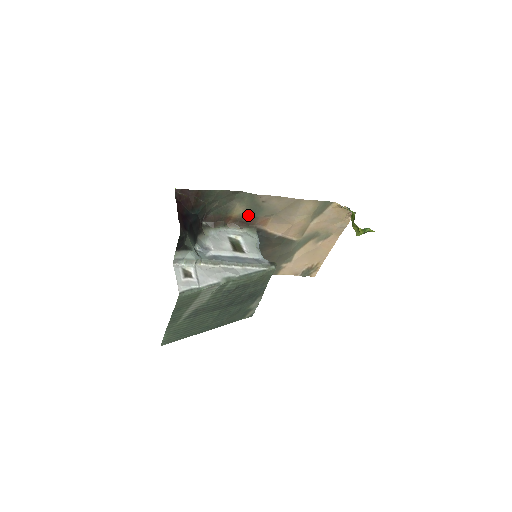
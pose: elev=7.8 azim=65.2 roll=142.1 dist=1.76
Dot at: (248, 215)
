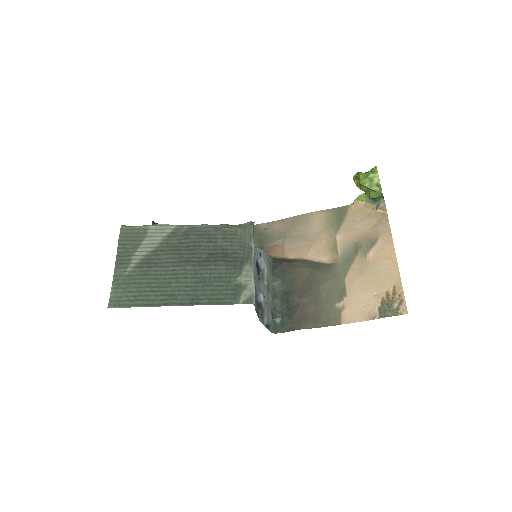
Dot at: occluded
